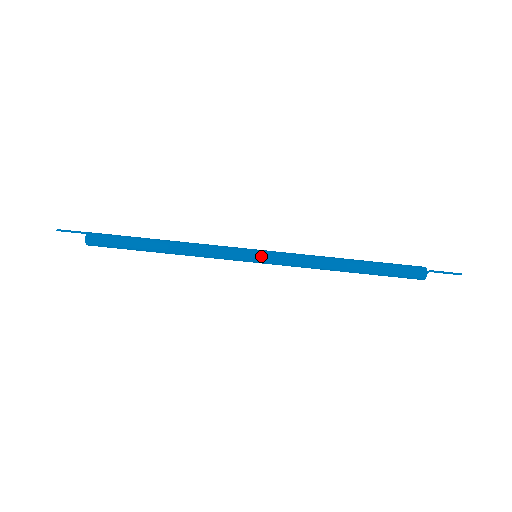
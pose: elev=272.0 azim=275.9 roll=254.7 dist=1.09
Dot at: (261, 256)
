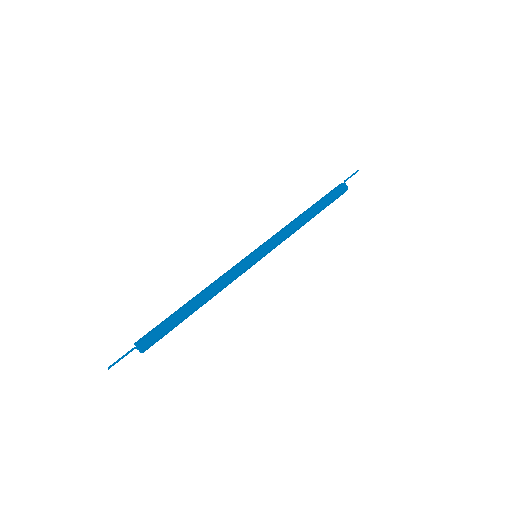
Dot at: (259, 250)
